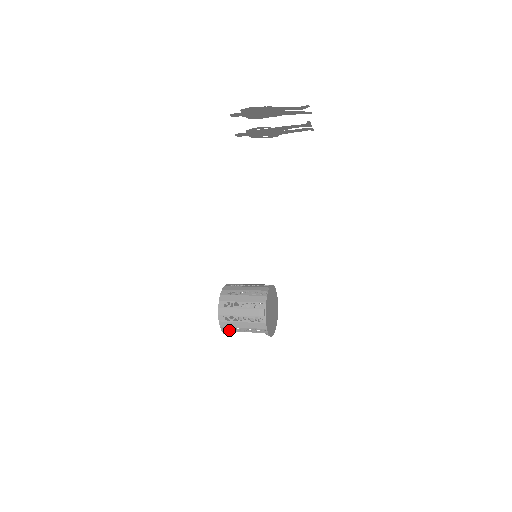
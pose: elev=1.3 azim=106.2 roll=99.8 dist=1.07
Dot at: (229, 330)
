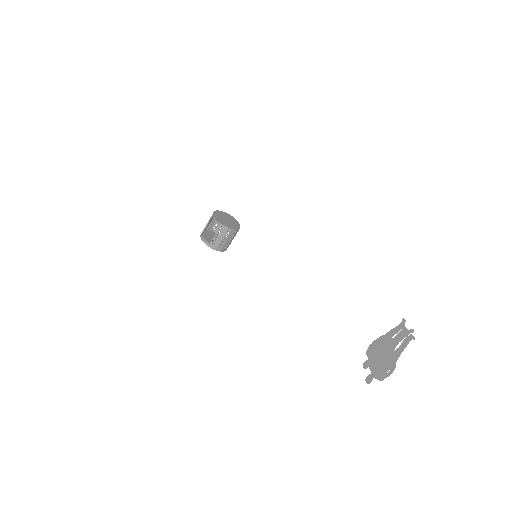
Dot at: (203, 231)
